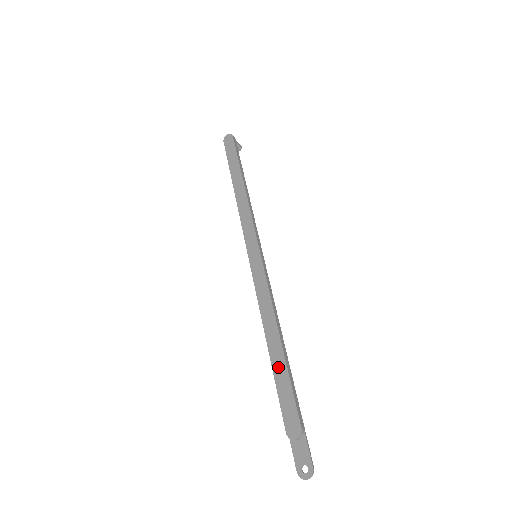
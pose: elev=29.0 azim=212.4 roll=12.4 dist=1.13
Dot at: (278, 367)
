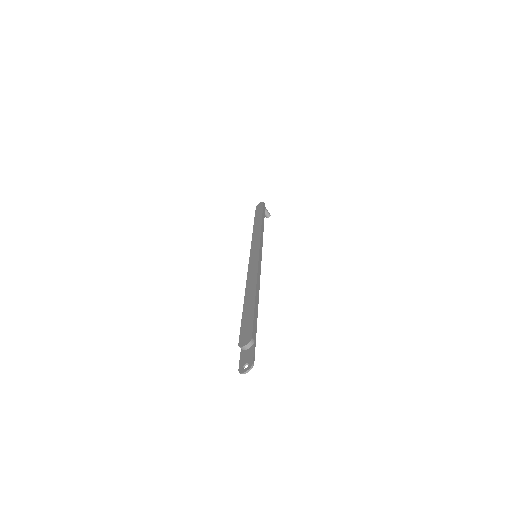
Dot at: (248, 308)
